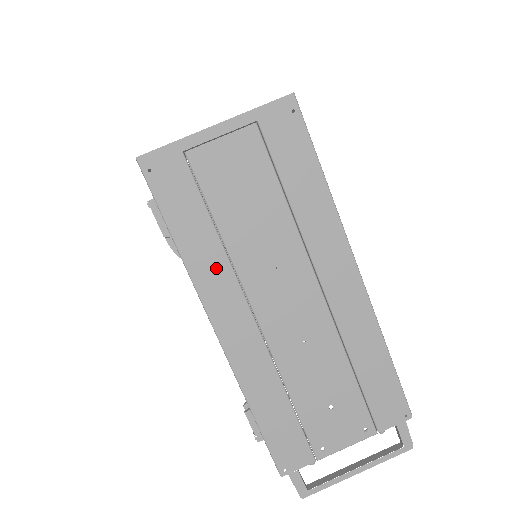
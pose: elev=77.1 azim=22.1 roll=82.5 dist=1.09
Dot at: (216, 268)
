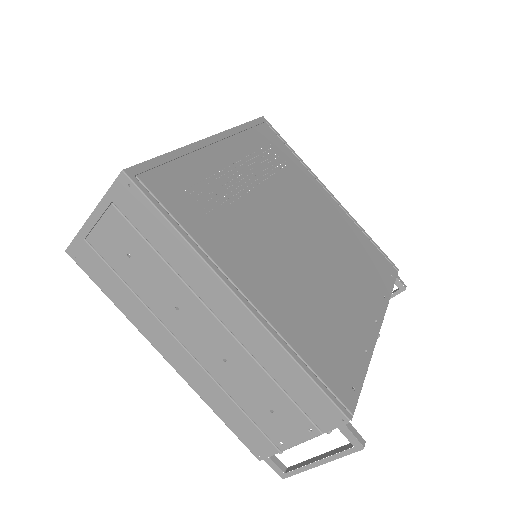
Dot at: (142, 314)
